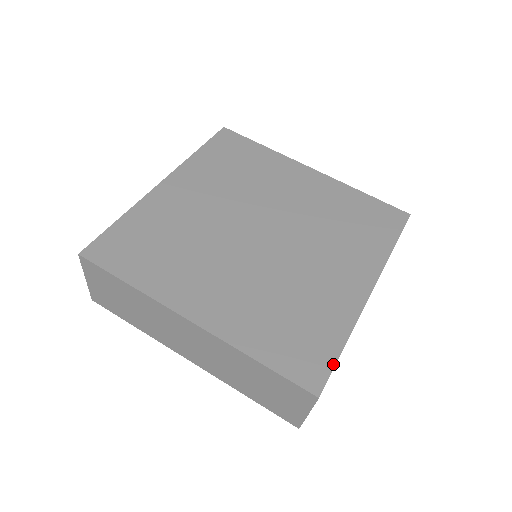
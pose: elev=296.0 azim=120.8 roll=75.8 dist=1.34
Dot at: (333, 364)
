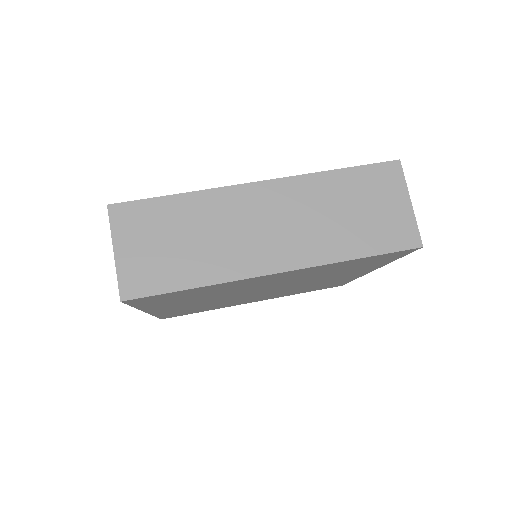
Dot at: occluded
